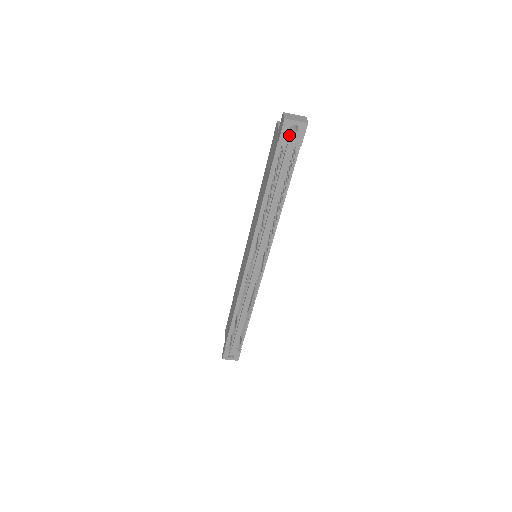
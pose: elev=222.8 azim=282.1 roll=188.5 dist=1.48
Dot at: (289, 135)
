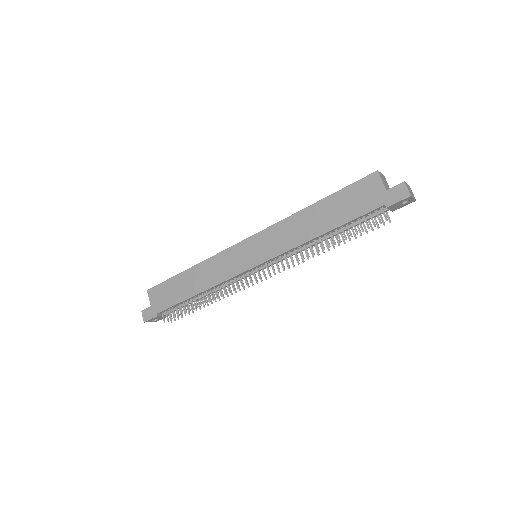
Dot at: (398, 205)
